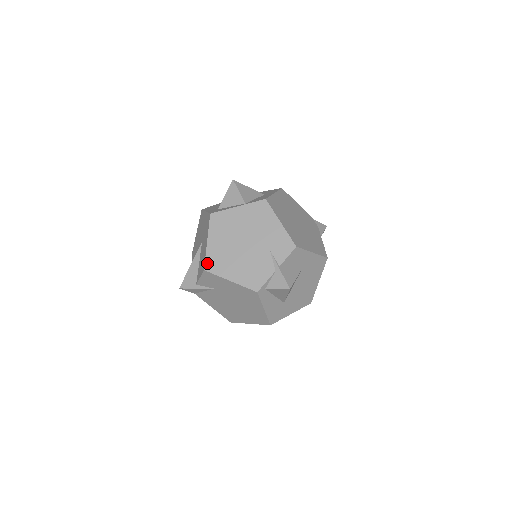
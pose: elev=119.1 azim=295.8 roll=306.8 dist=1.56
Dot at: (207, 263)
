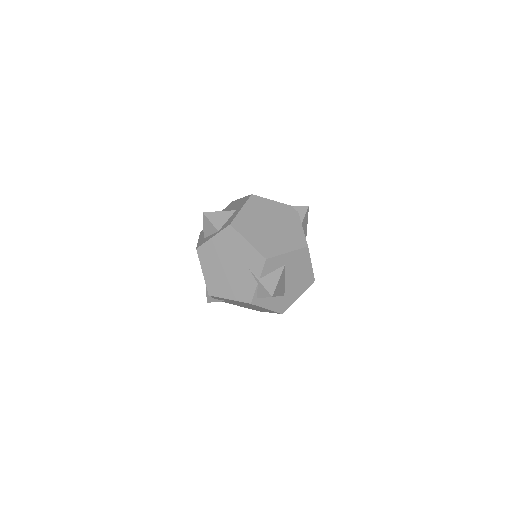
Dot at: (209, 289)
